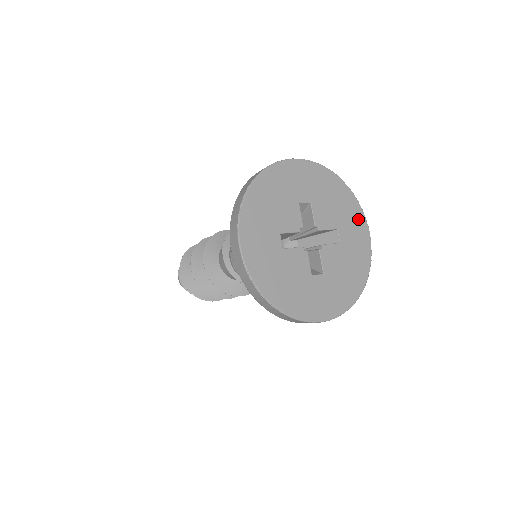
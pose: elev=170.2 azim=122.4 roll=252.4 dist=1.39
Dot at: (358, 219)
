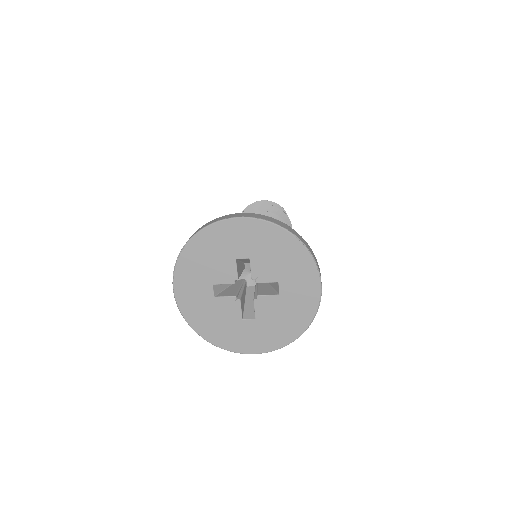
Dot at: (307, 273)
